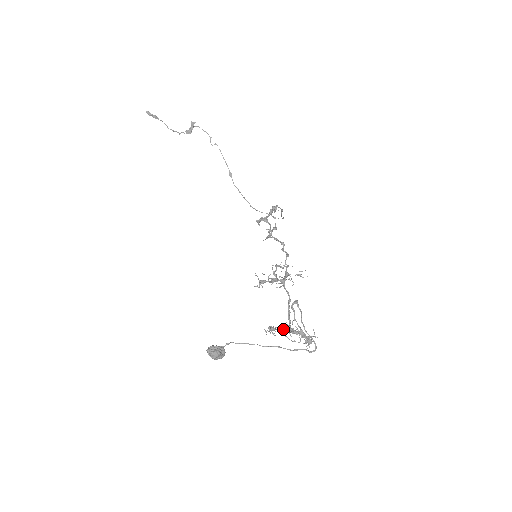
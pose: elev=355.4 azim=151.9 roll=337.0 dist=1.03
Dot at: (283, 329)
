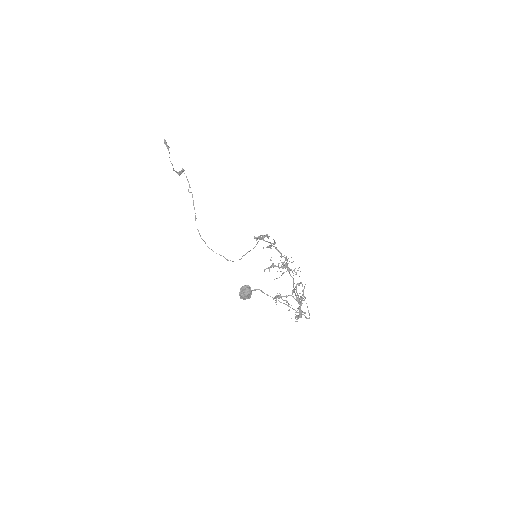
Dot at: (292, 296)
